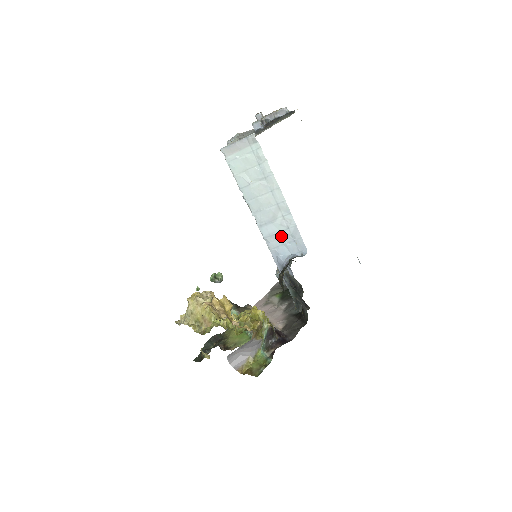
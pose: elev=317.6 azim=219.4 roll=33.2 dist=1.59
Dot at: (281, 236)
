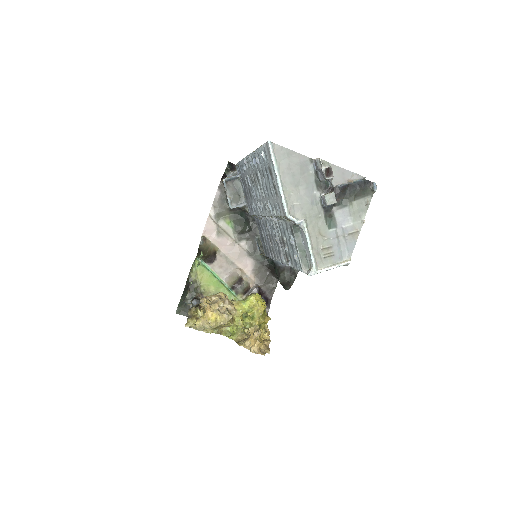
Dot at: occluded
